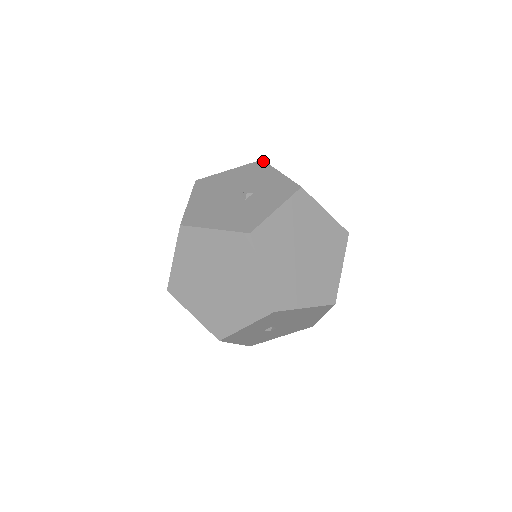
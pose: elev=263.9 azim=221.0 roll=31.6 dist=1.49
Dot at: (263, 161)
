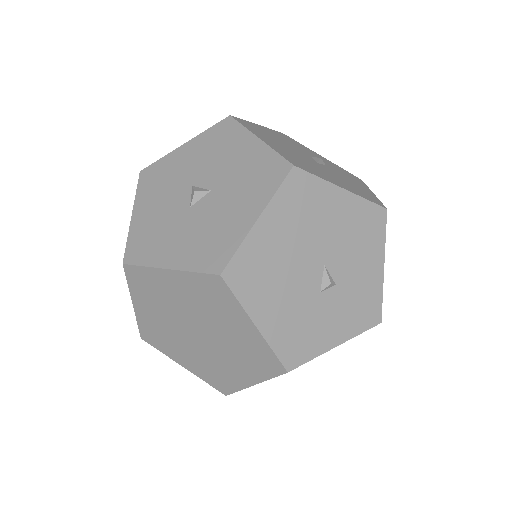
Dot at: (386, 215)
